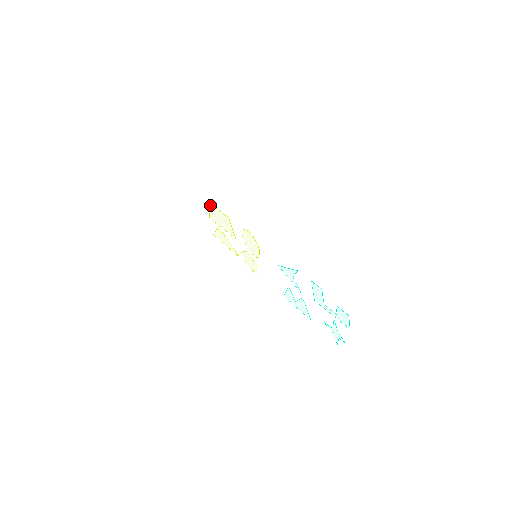
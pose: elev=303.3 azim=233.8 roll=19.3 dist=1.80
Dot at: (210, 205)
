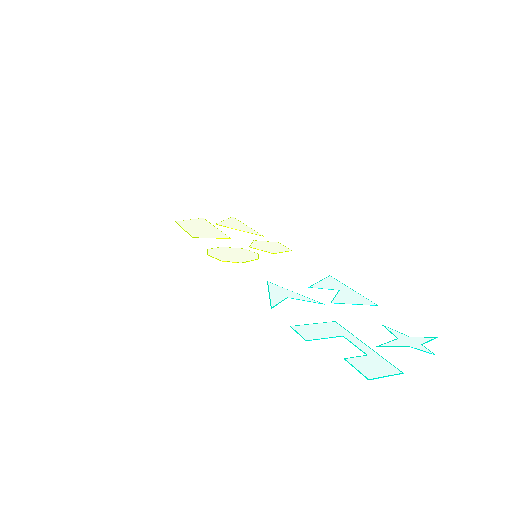
Dot at: (179, 223)
